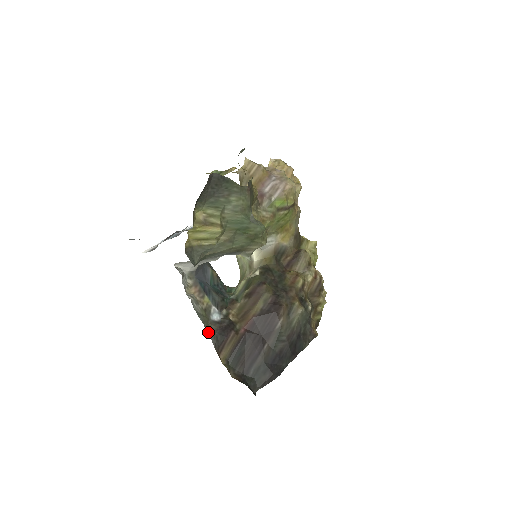
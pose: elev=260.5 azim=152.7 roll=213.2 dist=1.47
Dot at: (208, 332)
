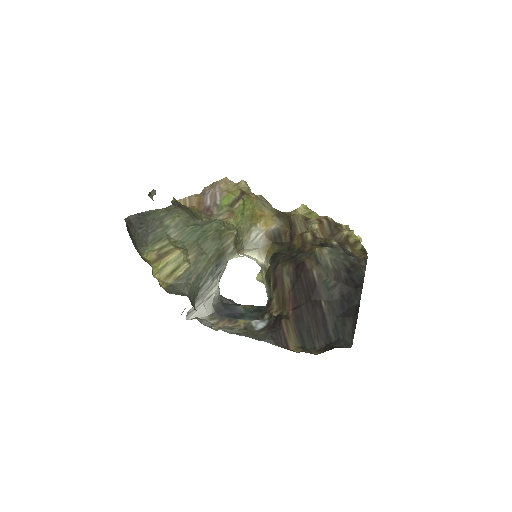
Dot at: (258, 339)
